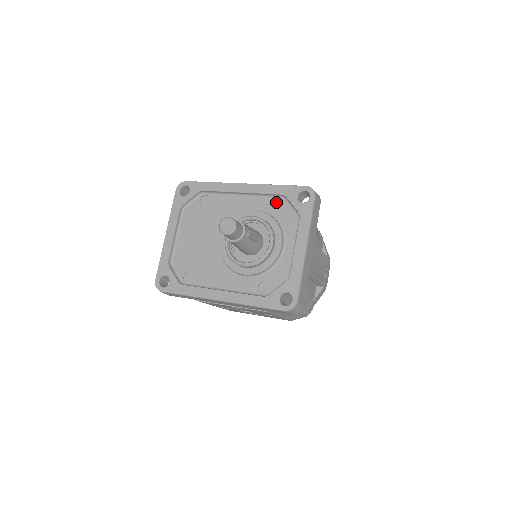
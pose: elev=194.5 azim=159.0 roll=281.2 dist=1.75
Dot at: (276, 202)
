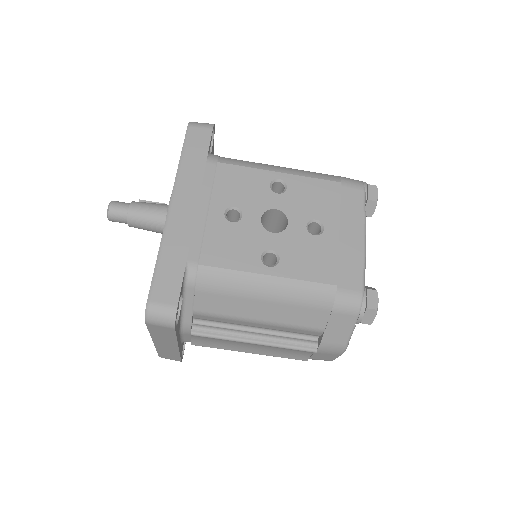
Dot at: occluded
